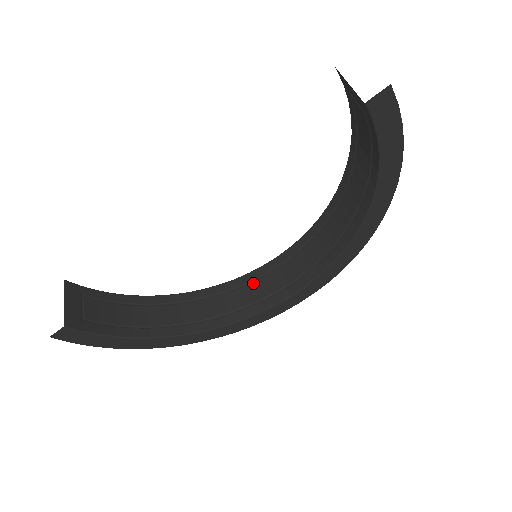
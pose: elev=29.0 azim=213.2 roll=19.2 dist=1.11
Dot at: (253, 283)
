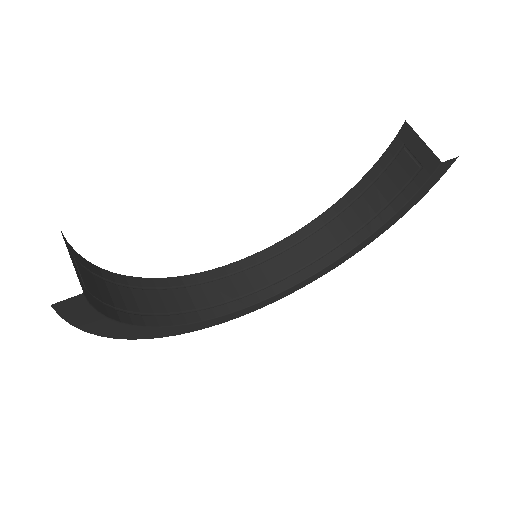
Dot at: (216, 282)
